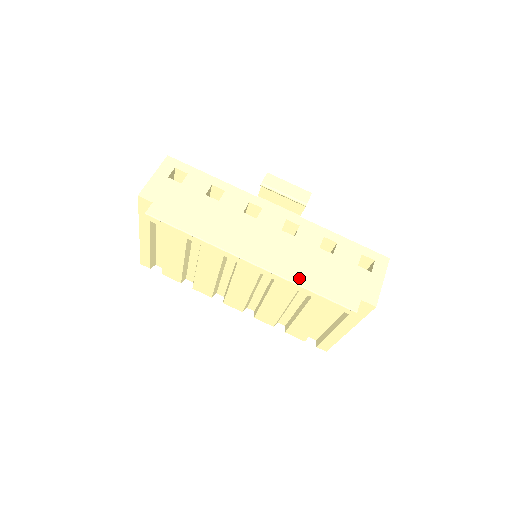
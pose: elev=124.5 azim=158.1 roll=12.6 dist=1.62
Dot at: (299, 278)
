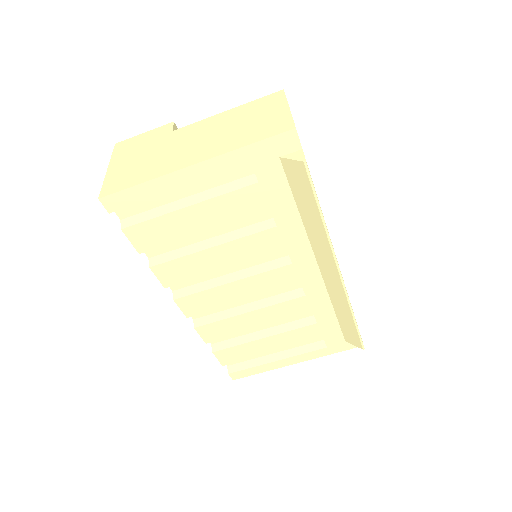
Dot at: occluded
